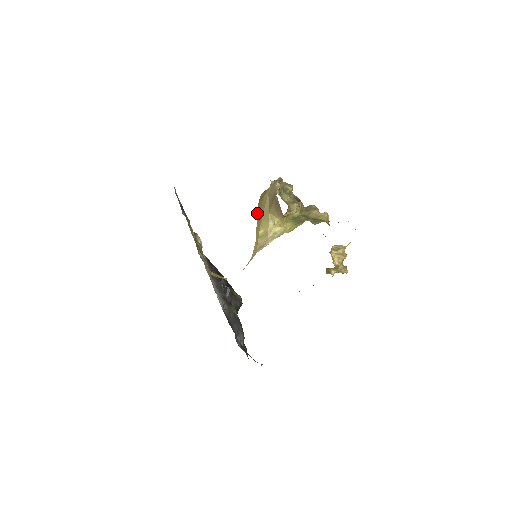
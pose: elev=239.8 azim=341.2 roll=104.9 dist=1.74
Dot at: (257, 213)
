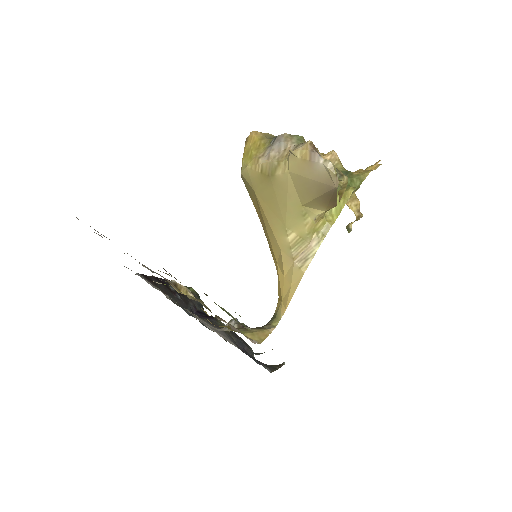
Dot at: (260, 203)
